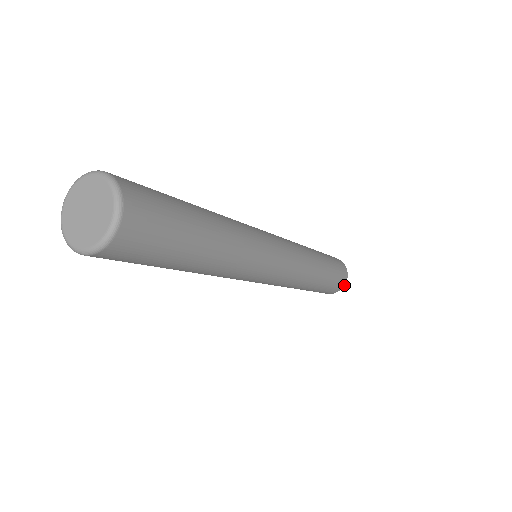
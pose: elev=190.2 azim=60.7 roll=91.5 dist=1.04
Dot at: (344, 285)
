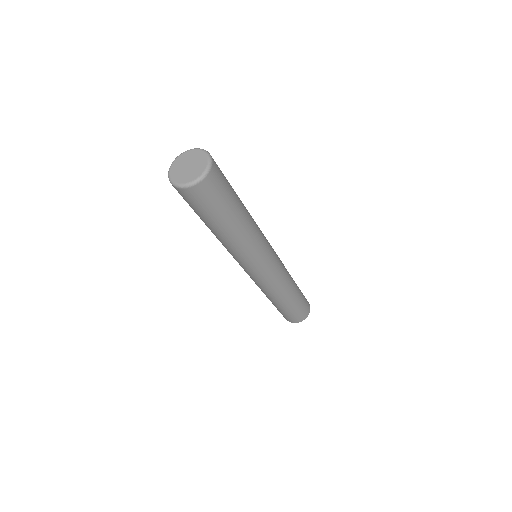
Dot at: occluded
